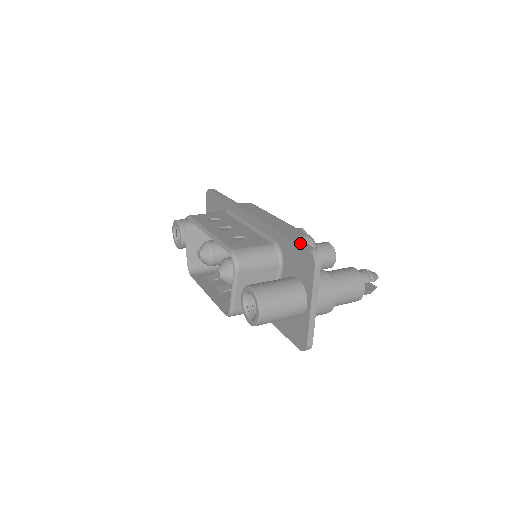
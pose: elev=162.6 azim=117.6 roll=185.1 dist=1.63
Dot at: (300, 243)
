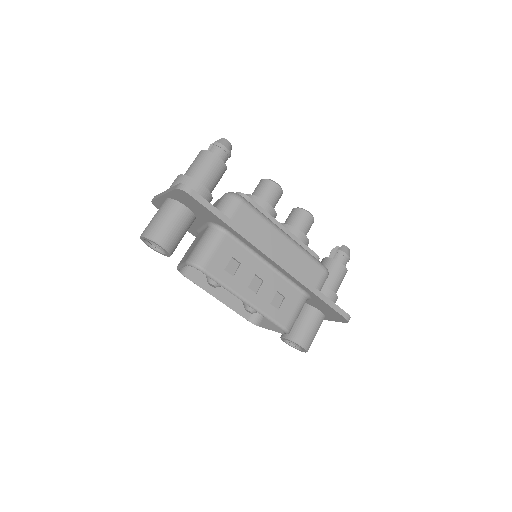
Dot at: (338, 312)
